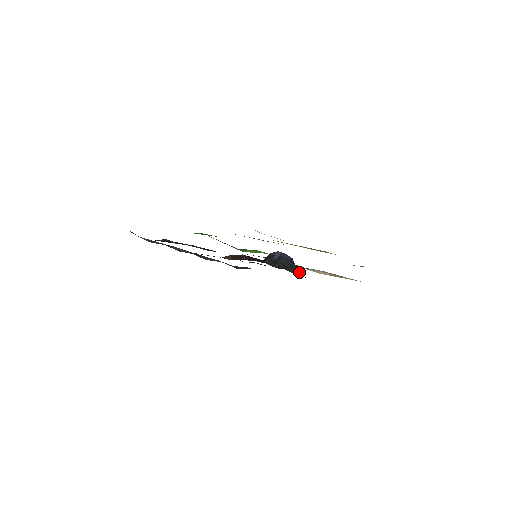
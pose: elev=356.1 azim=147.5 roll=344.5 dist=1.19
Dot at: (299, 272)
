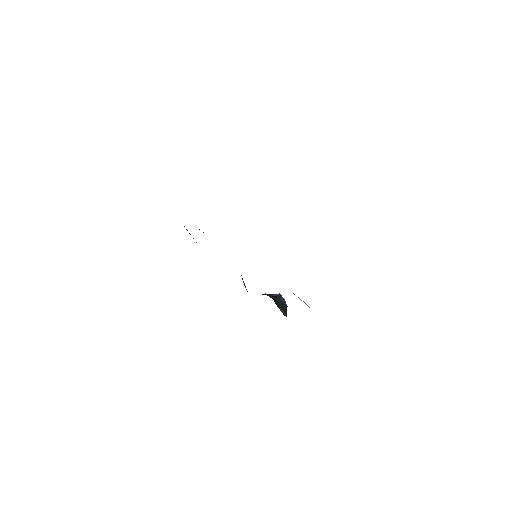
Dot at: (286, 314)
